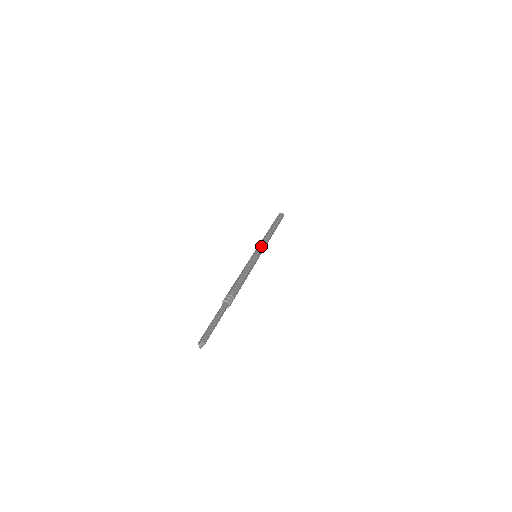
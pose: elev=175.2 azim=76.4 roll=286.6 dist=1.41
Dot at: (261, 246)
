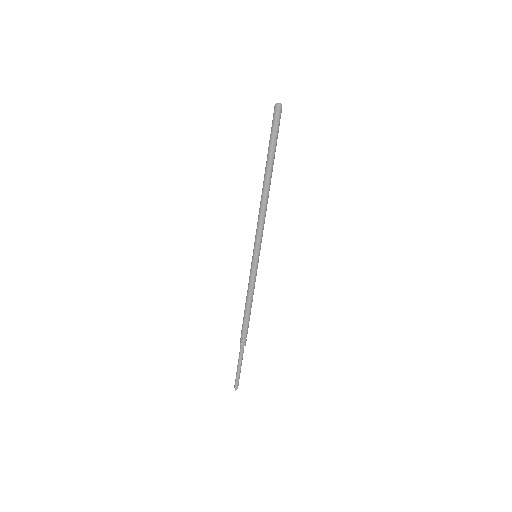
Dot at: (259, 239)
